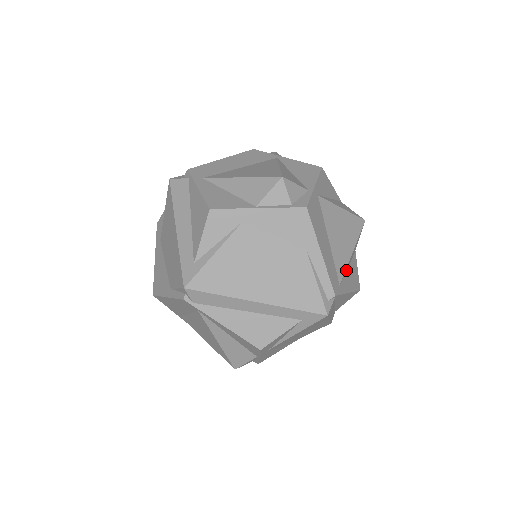
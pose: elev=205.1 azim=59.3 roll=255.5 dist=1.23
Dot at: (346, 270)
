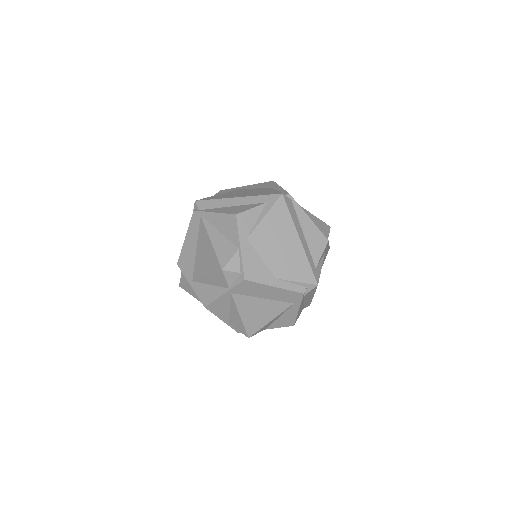
Dot at: occluded
